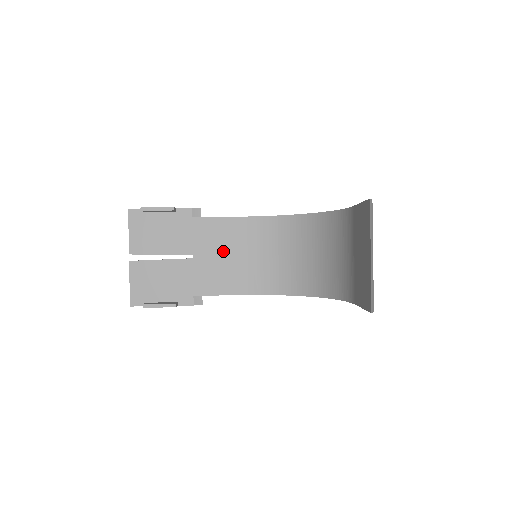
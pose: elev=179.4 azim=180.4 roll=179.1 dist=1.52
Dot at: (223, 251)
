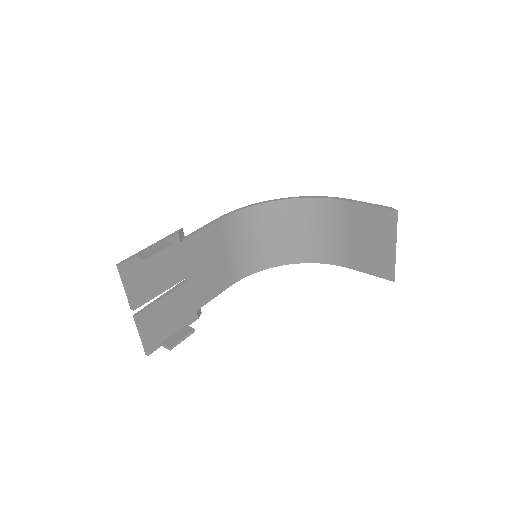
Dot at: (211, 259)
